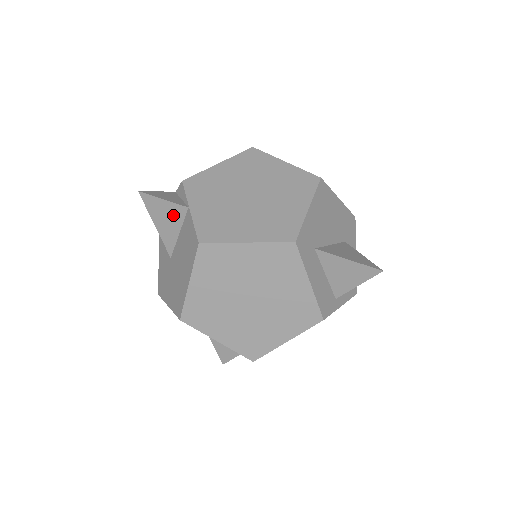
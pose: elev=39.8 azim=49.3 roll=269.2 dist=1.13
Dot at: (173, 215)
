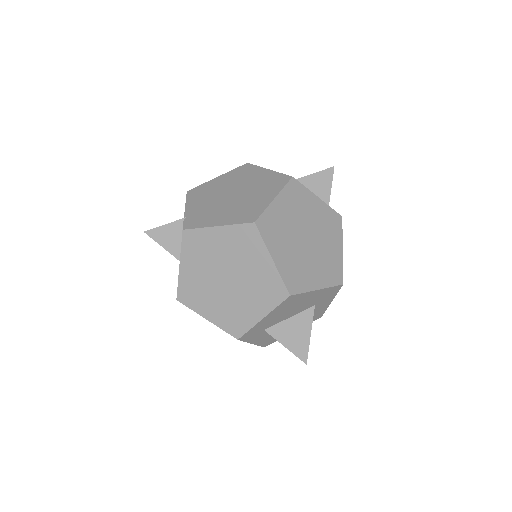
Dot at: occluded
